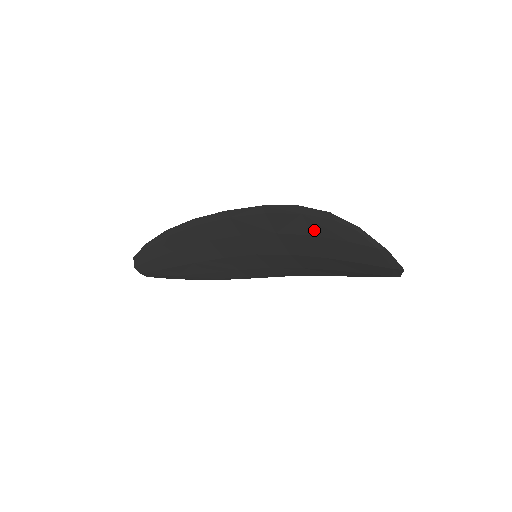
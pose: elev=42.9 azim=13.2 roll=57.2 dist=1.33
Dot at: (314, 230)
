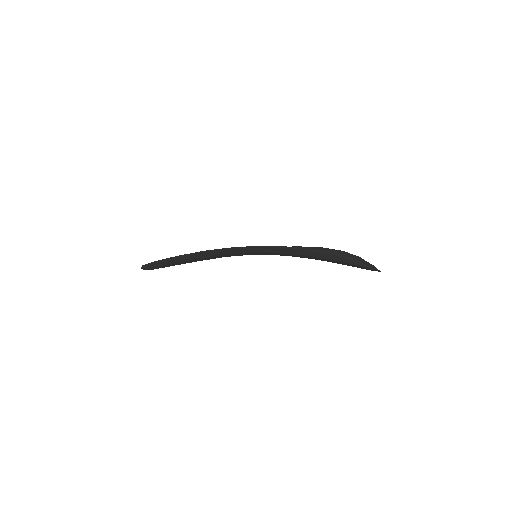
Dot at: (313, 255)
